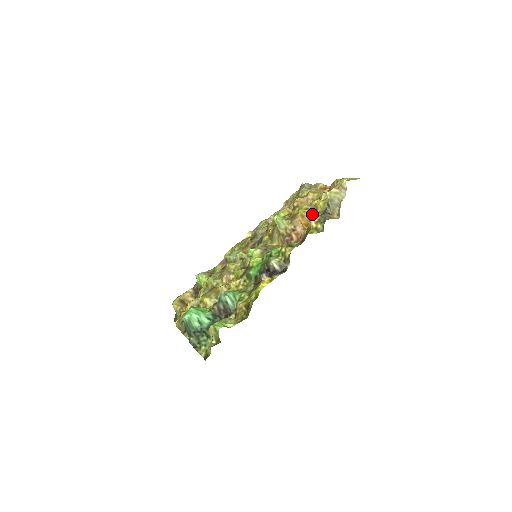
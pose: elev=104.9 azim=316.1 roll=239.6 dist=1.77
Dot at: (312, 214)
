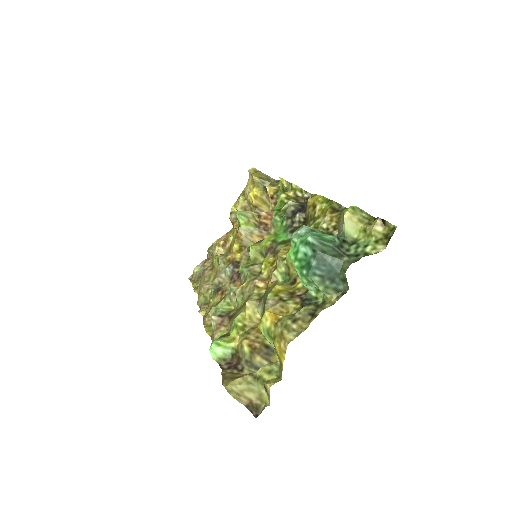
Dot at: occluded
